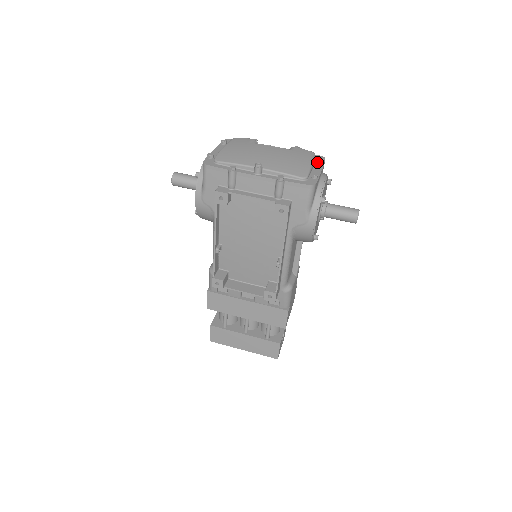
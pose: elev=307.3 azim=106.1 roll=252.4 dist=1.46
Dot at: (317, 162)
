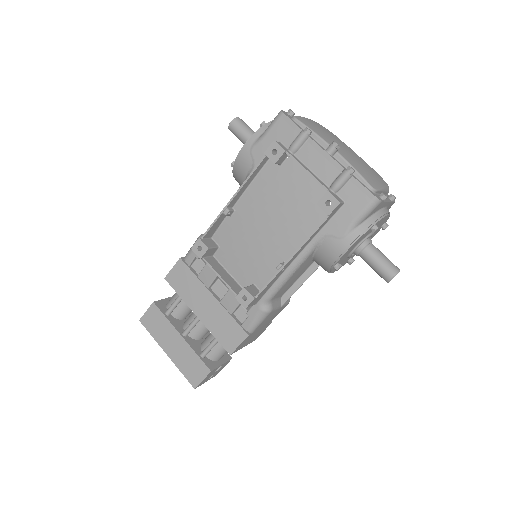
Dot at: (387, 196)
